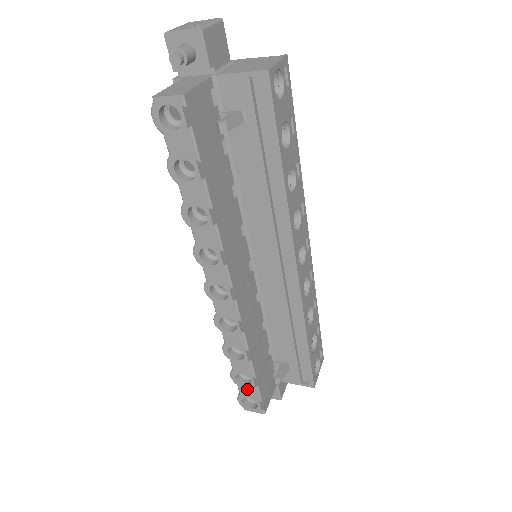
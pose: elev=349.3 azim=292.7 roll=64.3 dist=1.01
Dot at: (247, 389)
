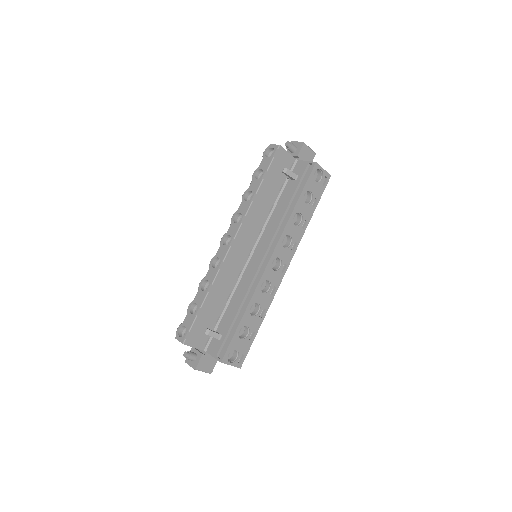
Dot at: (190, 317)
